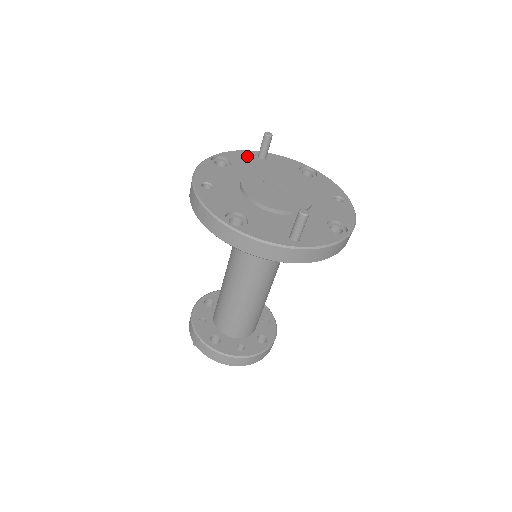
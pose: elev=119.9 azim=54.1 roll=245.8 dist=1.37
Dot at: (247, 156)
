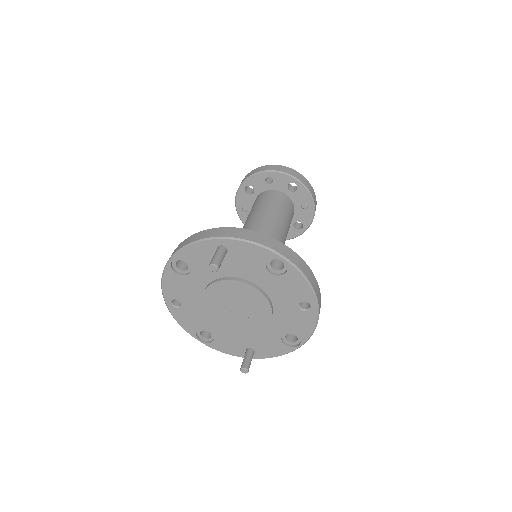
Dot at: (205, 253)
